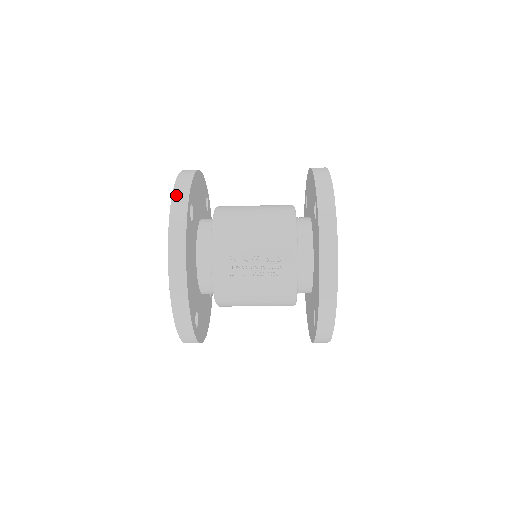
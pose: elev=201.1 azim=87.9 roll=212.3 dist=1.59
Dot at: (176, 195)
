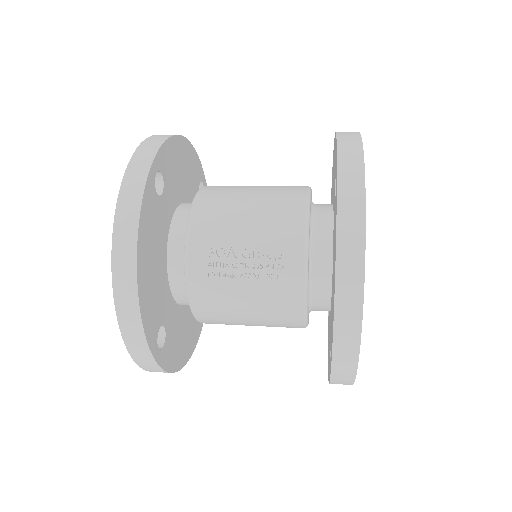
Dot at: (137, 156)
